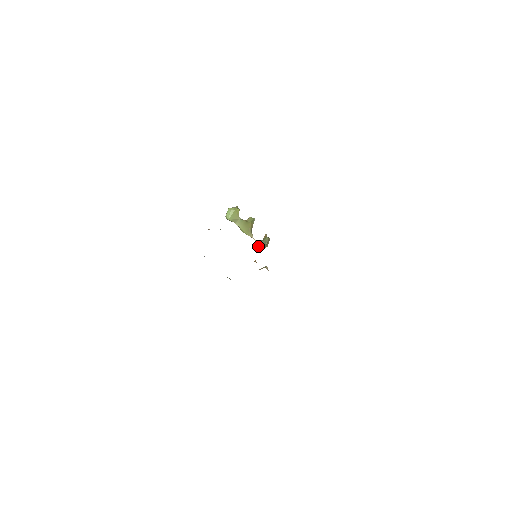
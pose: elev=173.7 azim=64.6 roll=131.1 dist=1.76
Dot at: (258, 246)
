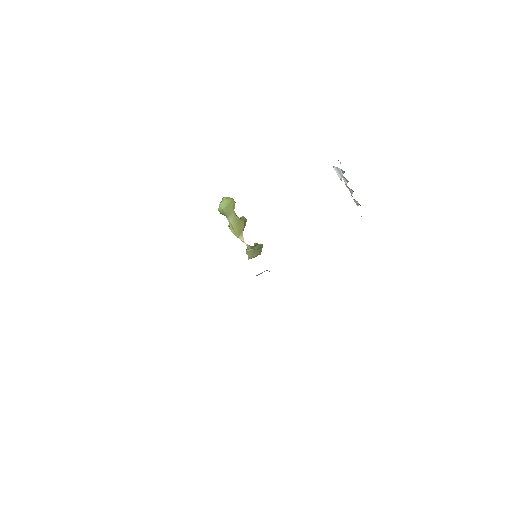
Dot at: (251, 251)
